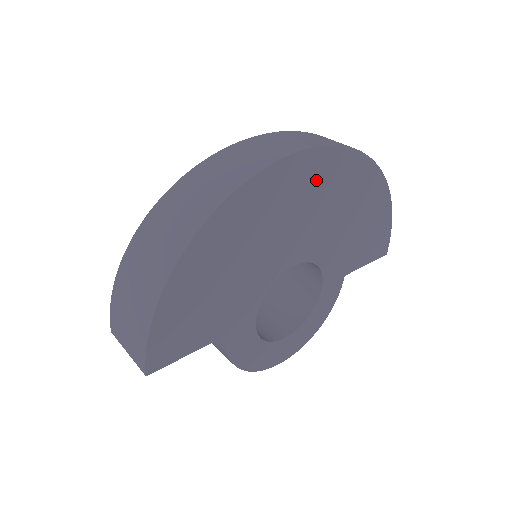
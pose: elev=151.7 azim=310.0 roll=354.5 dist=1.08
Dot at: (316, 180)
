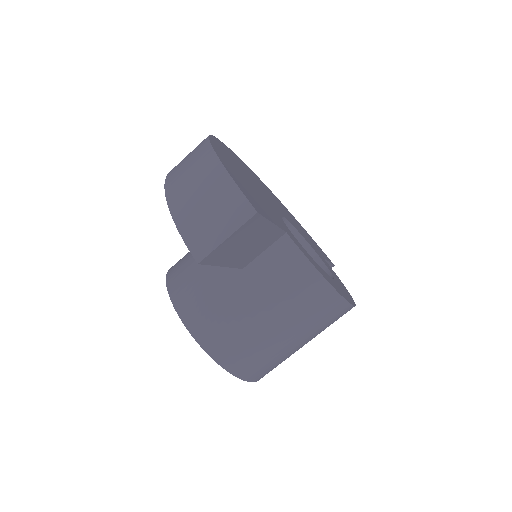
Dot at: occluded
